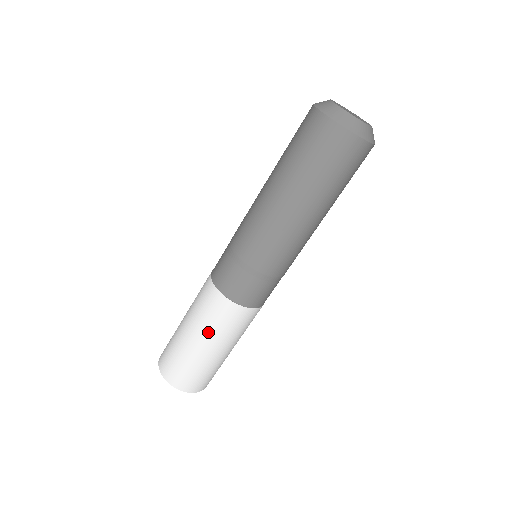
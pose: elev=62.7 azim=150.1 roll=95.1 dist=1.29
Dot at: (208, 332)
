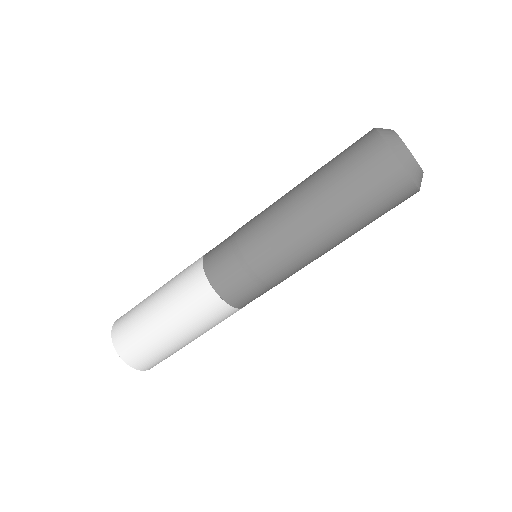
Dot at: (181, 318)
